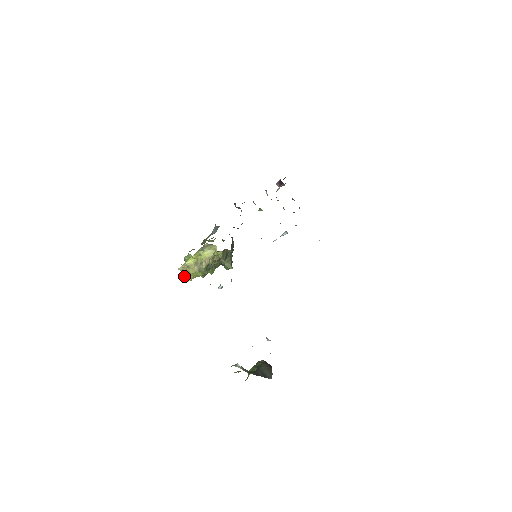
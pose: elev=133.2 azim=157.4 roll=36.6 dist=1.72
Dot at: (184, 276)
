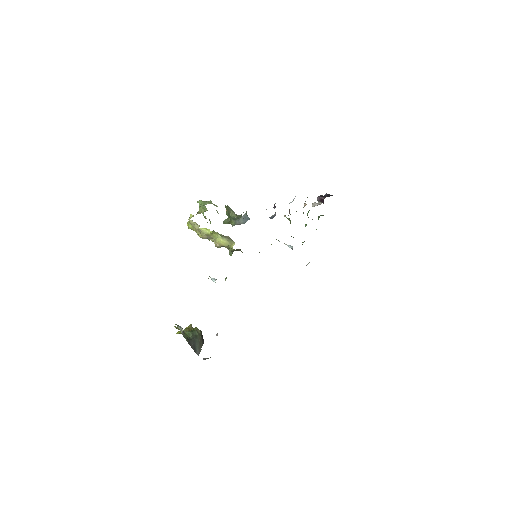
Dot at: (189, 224)
